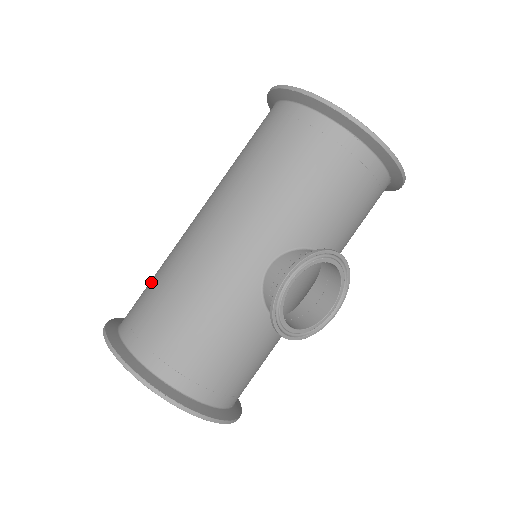
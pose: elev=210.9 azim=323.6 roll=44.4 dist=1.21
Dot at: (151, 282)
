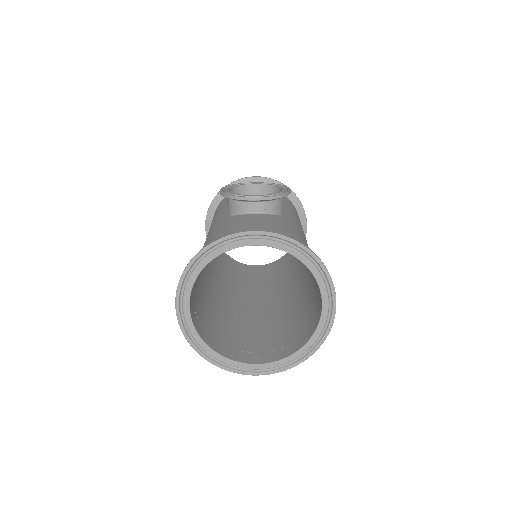
Dot at: occluded
